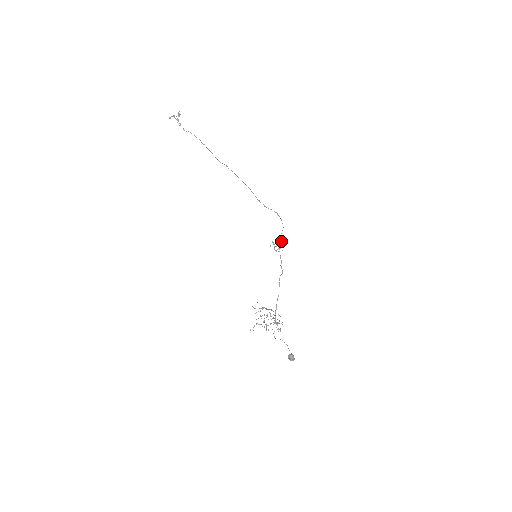
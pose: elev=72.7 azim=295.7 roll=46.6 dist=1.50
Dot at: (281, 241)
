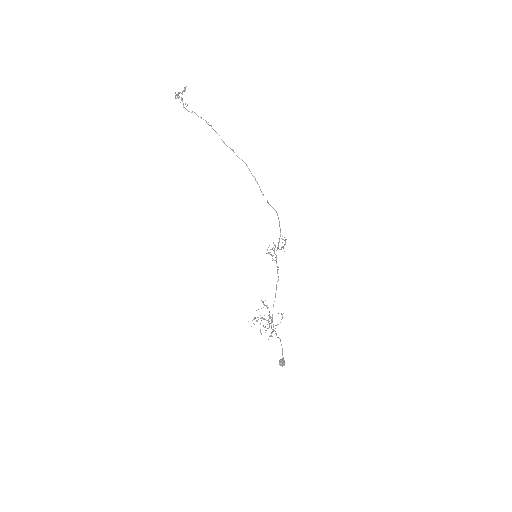
Dot at: occluded
